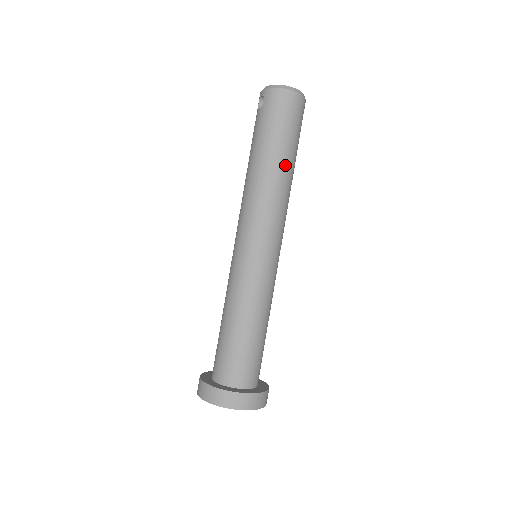
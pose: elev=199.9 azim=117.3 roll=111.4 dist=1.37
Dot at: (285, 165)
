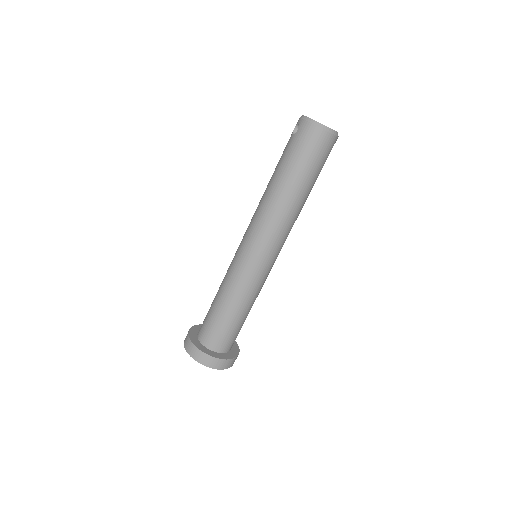
Dot at: (297, 194)
